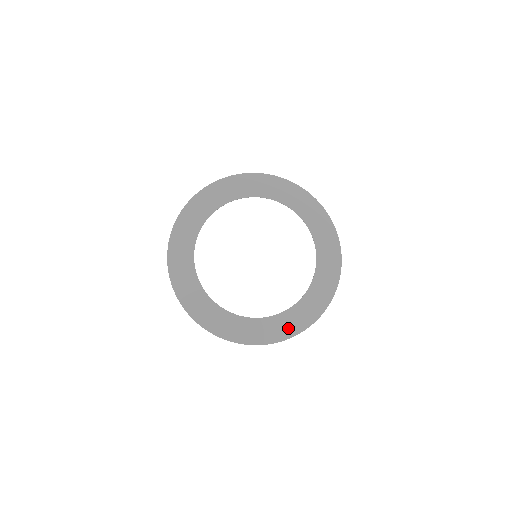
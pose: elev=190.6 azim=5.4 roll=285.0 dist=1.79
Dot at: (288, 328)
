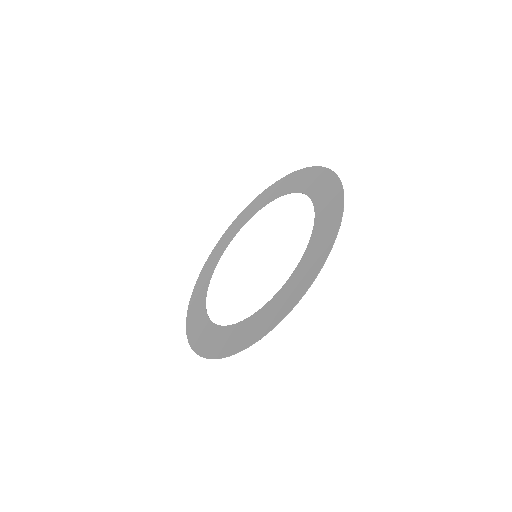
Dot at: (329, 226)
